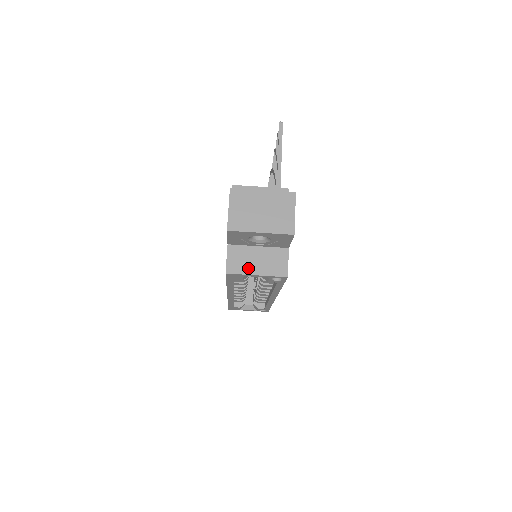
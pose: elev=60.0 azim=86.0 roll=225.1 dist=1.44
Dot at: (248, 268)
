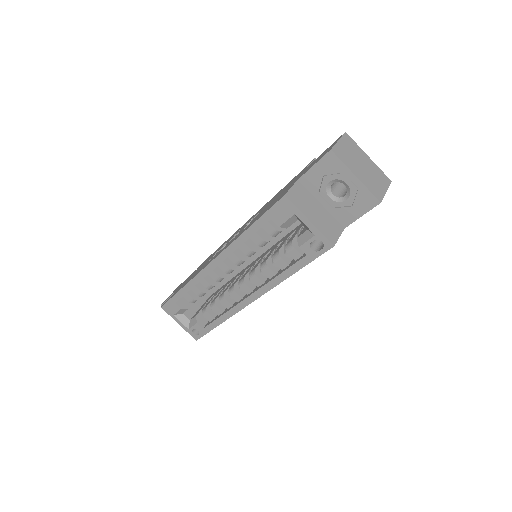
Dot at: (305, 209)
